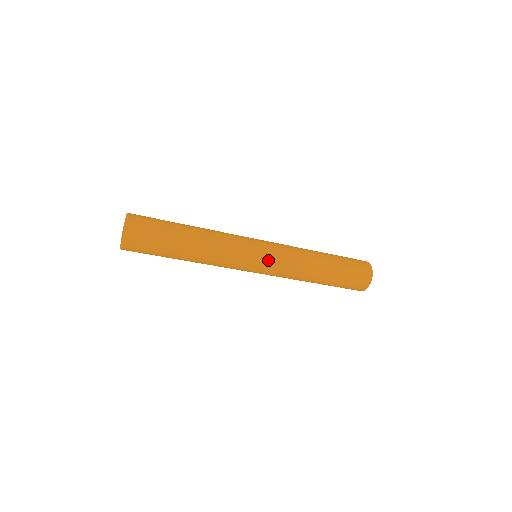
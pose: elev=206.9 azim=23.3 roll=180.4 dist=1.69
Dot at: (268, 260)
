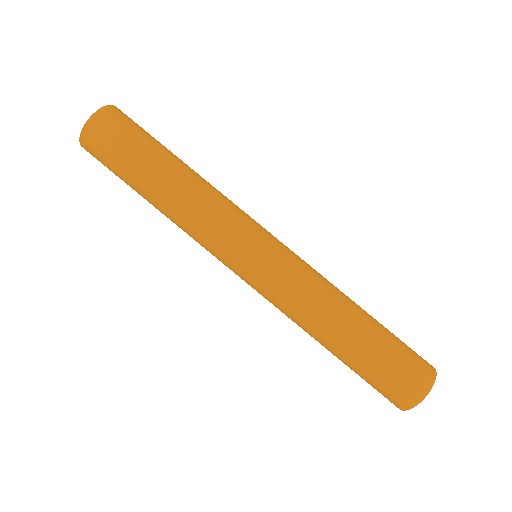
Dot at: (270, 255)
